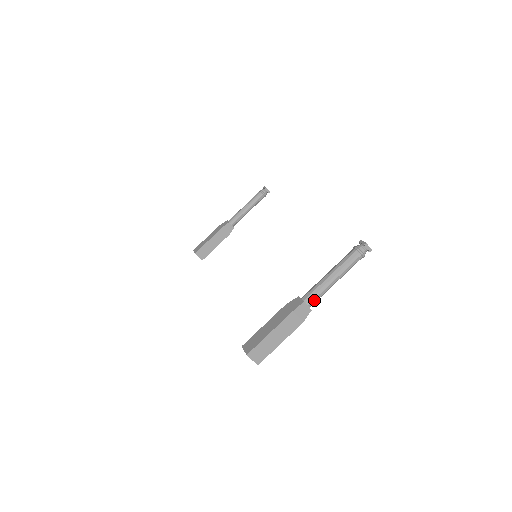
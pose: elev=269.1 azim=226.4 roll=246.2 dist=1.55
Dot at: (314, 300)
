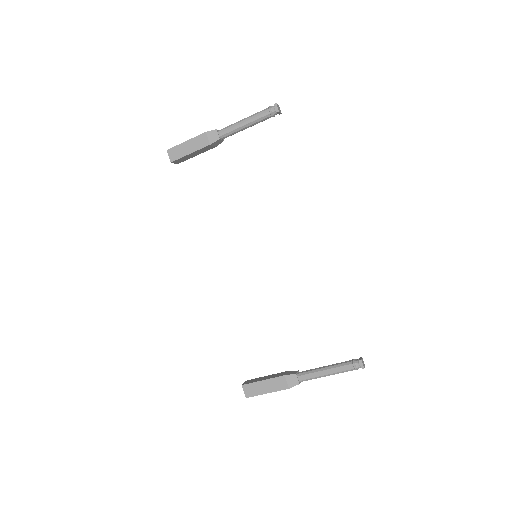
Dot at: (307, 380)
